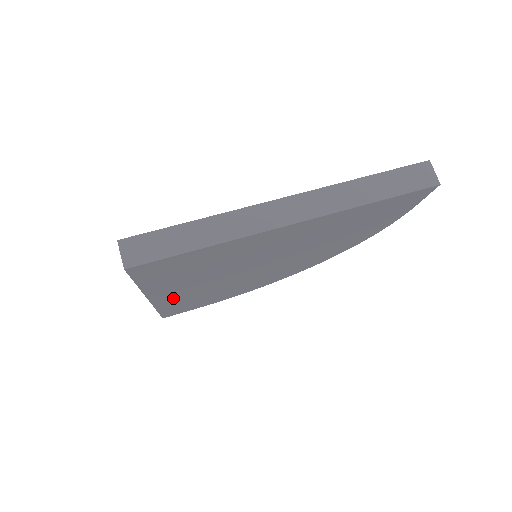
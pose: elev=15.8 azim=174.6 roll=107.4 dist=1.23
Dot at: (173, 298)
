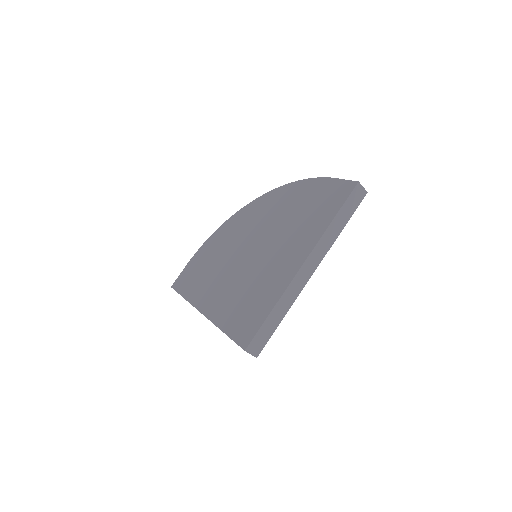
Dot at: occluded
